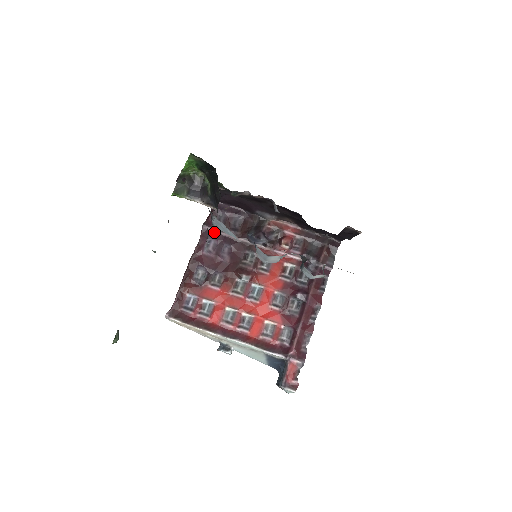
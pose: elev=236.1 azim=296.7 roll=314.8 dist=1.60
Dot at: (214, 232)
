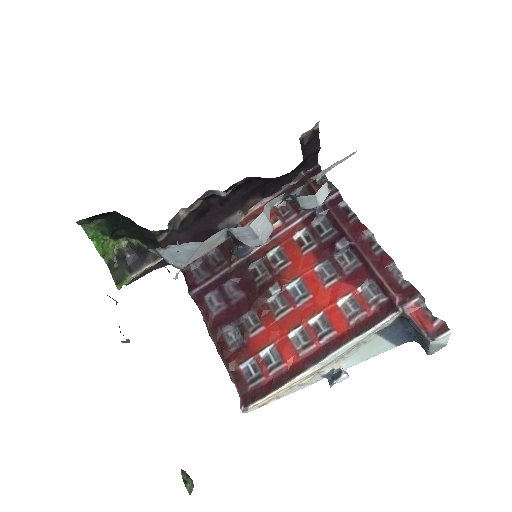
Dot at: (204, 287)
